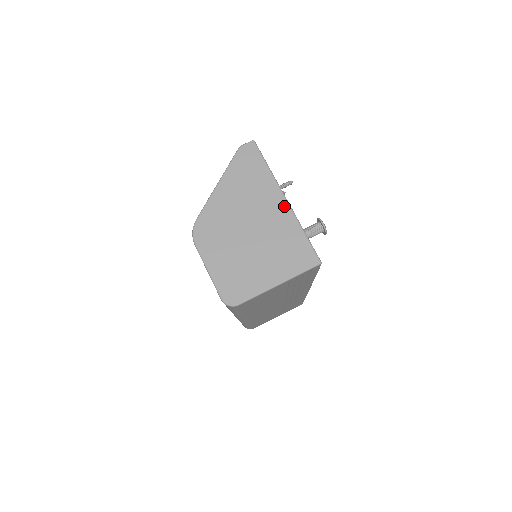
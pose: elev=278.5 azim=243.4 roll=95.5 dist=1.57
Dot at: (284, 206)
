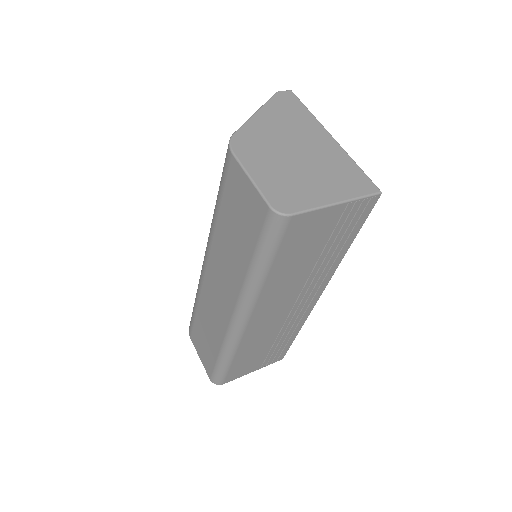
Dot at: (331, 141)
